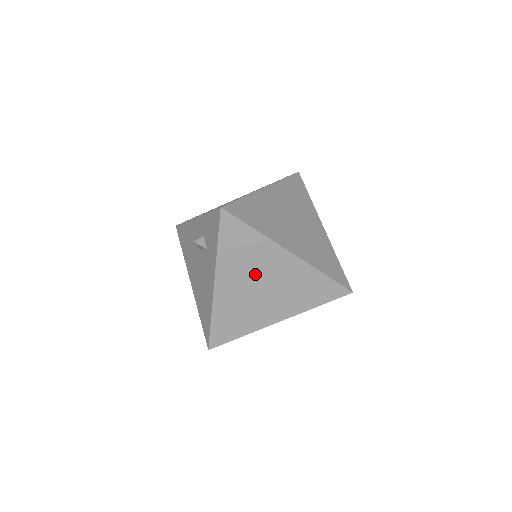
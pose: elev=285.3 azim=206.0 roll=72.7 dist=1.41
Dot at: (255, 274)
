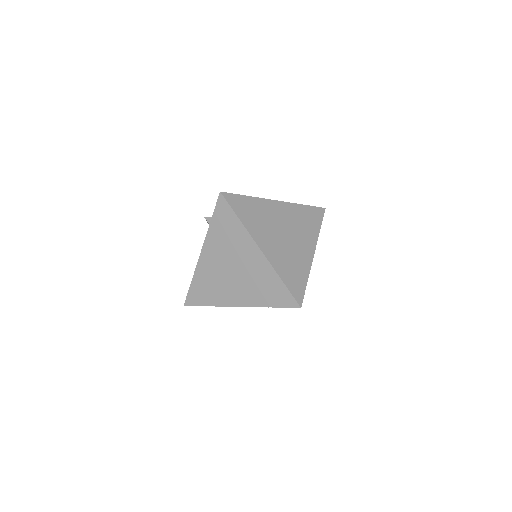
Dot at: (231, 256)
